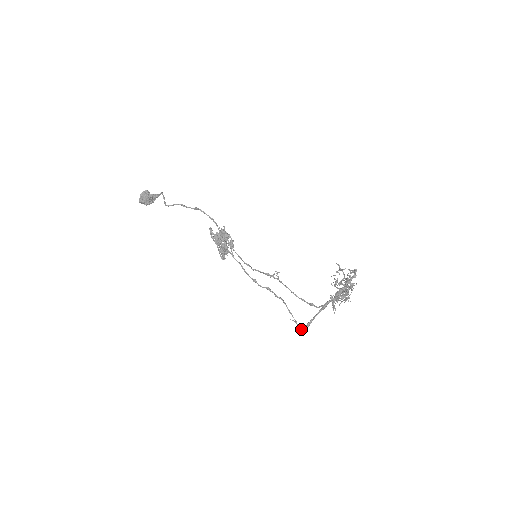
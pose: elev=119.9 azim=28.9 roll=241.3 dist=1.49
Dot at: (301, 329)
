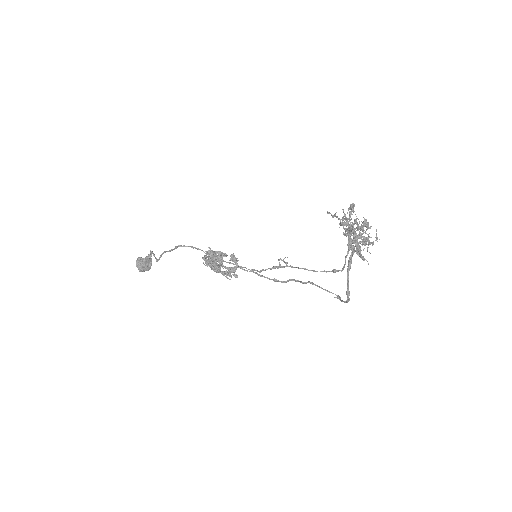
Dot at: (345, 302)
